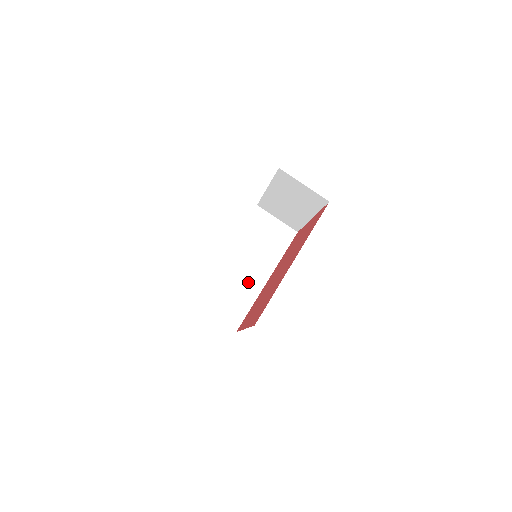
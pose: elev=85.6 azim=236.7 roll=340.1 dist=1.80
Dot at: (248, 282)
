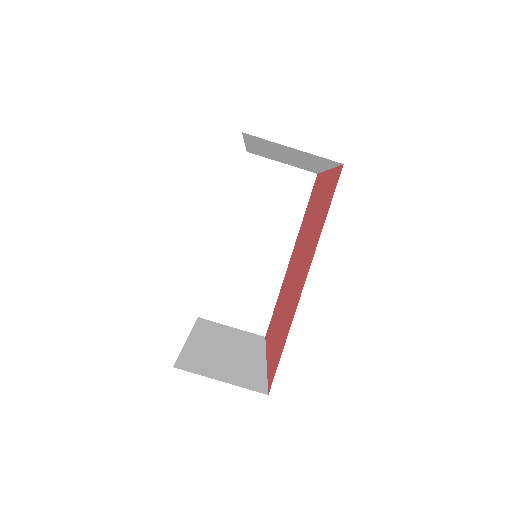
Dot at: (263, 268)
